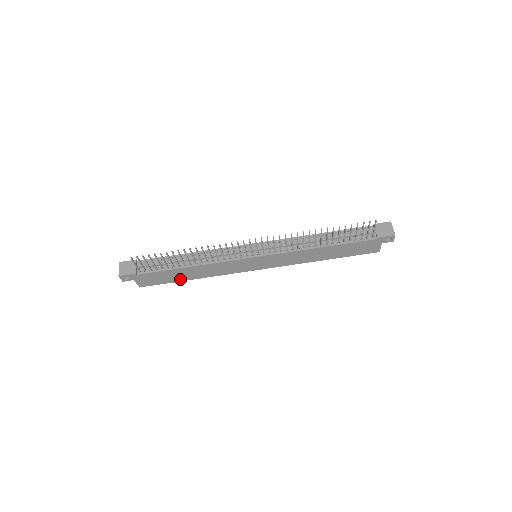
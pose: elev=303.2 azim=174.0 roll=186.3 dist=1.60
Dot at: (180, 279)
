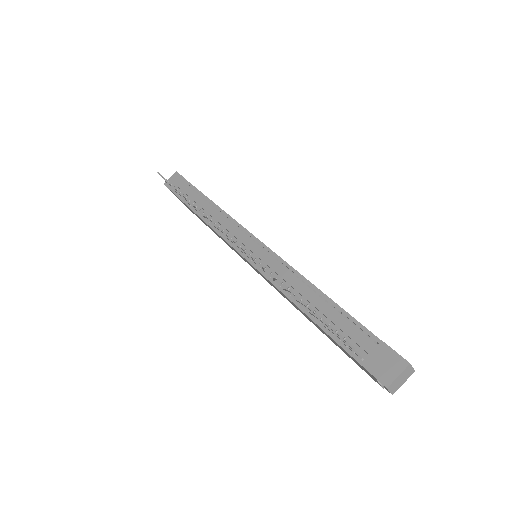
Dot at: occluded
